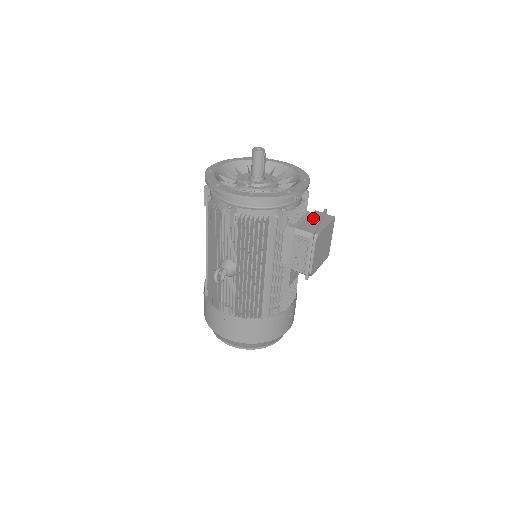
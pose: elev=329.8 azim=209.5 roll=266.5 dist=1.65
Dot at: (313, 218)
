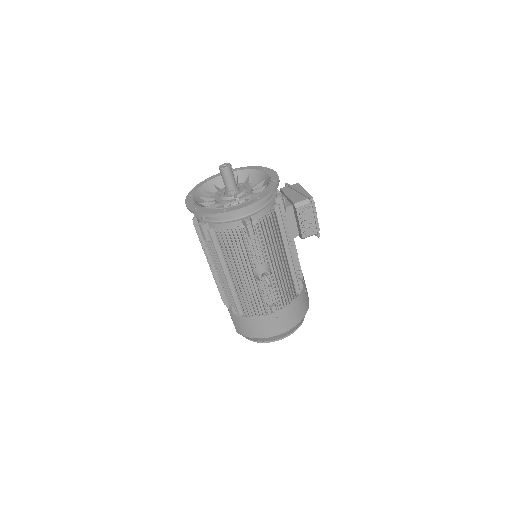
Dot at: (290, 192)
